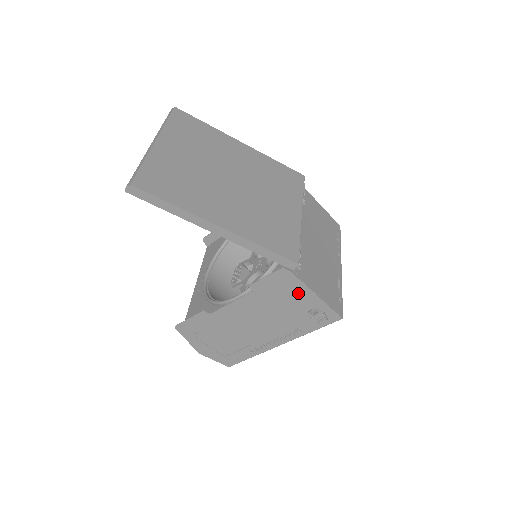
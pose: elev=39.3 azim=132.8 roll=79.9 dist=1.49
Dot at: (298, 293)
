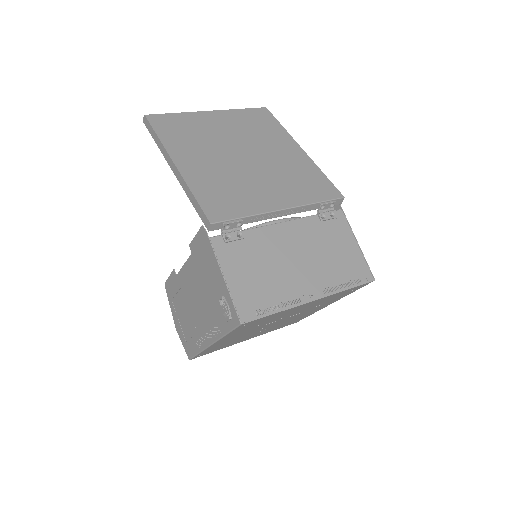
Dot at: (213, 267)
